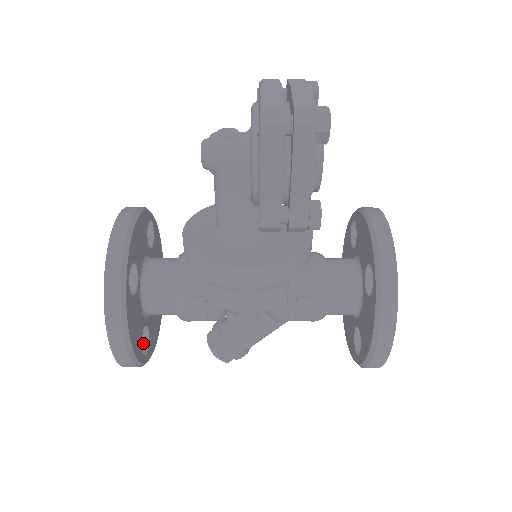
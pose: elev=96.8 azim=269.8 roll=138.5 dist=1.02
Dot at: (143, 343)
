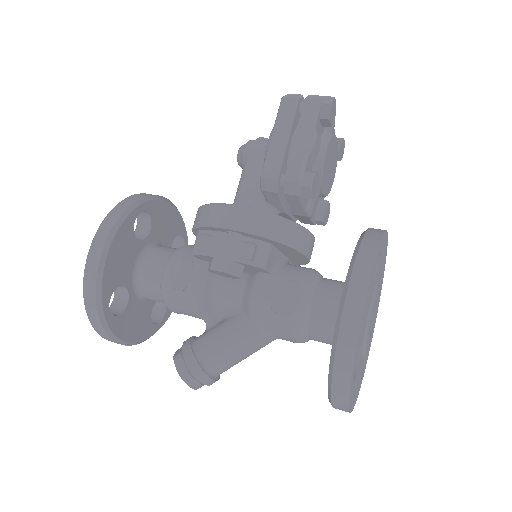
Dot at: (115, 313)
